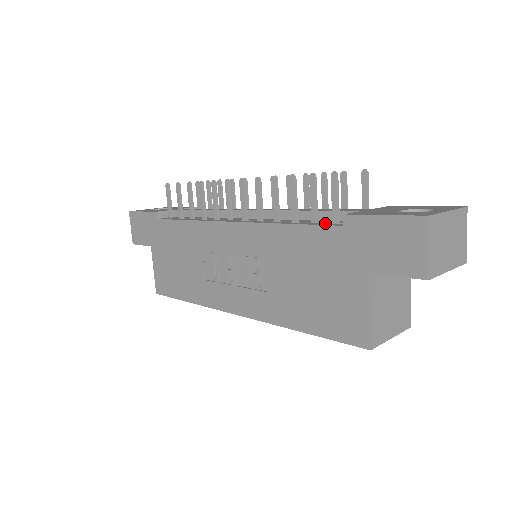
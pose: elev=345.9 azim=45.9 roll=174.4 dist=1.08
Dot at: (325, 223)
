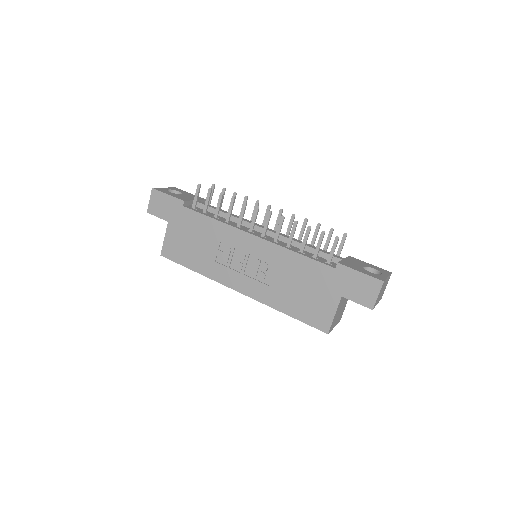
Dot at: (322, 261)
